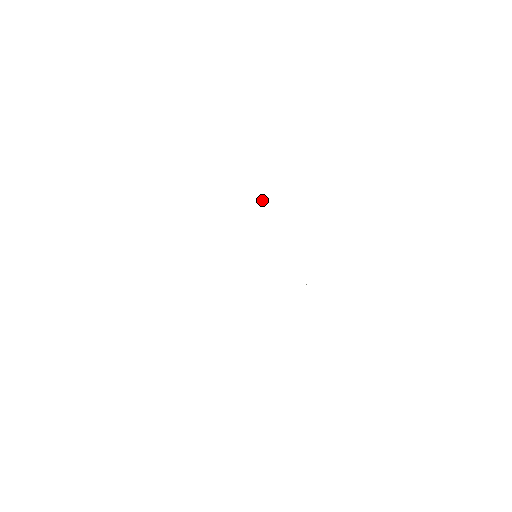
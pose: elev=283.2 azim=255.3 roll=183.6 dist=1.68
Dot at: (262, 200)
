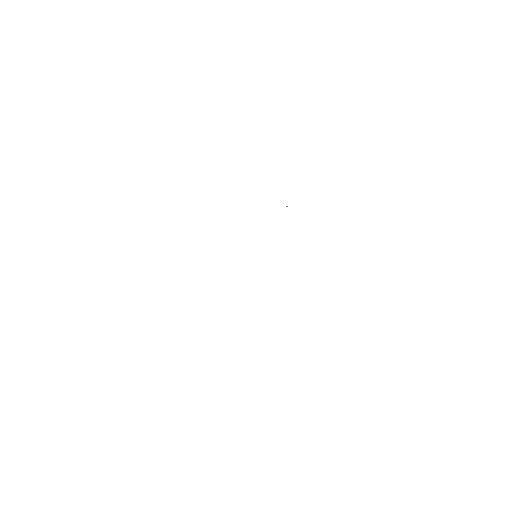
Dot at: (286, 206)
